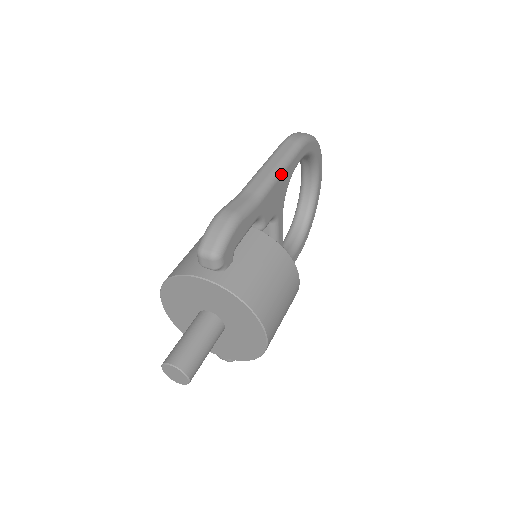
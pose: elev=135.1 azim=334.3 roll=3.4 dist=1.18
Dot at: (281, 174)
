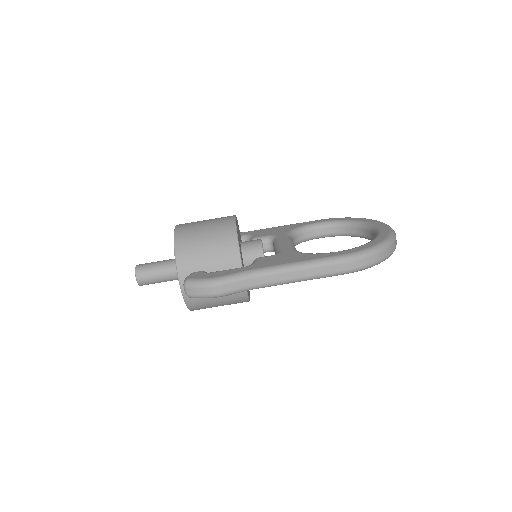
Dot at: occluded
